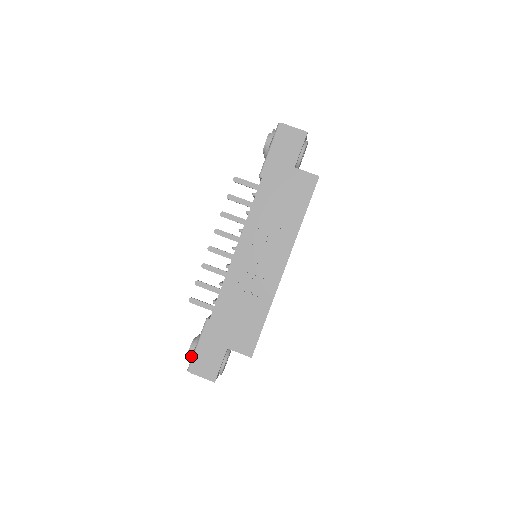
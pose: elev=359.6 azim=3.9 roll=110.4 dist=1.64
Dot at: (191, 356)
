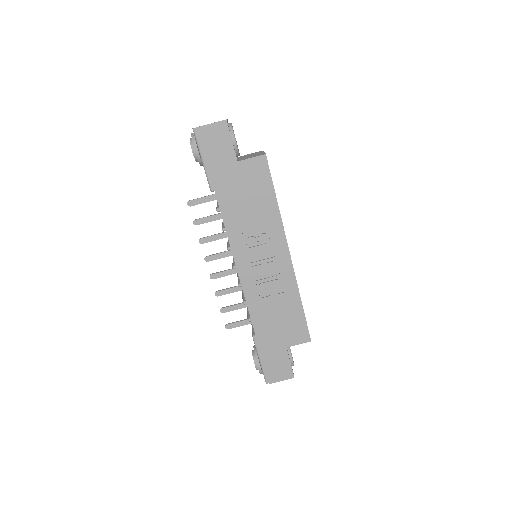
Dot at: (261, 370)
